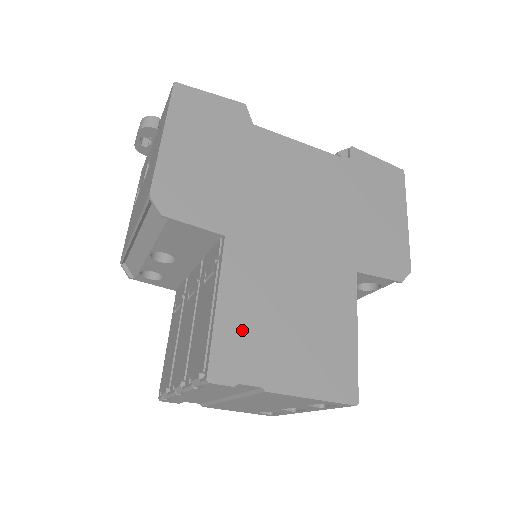
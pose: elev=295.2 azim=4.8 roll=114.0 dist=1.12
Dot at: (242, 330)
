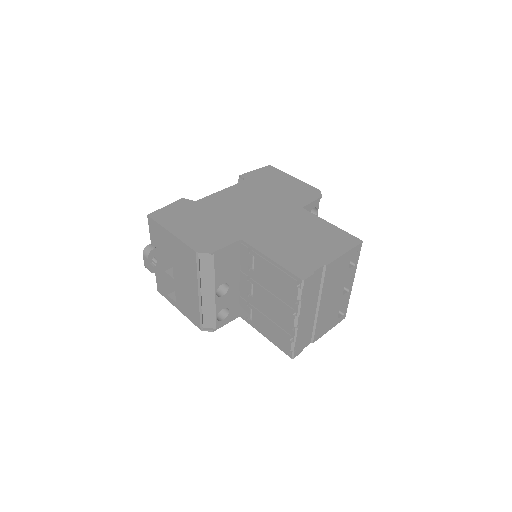
Dot at: (291, 258)
